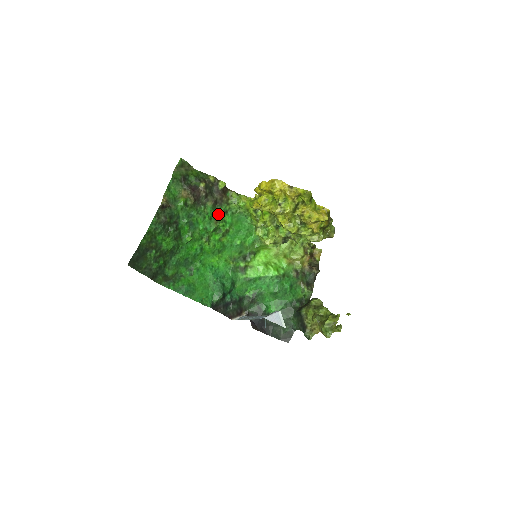
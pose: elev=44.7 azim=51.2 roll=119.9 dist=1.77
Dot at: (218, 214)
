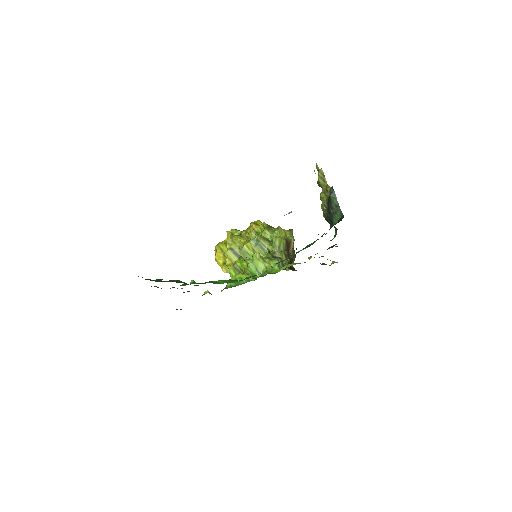
Dot at: occluded
